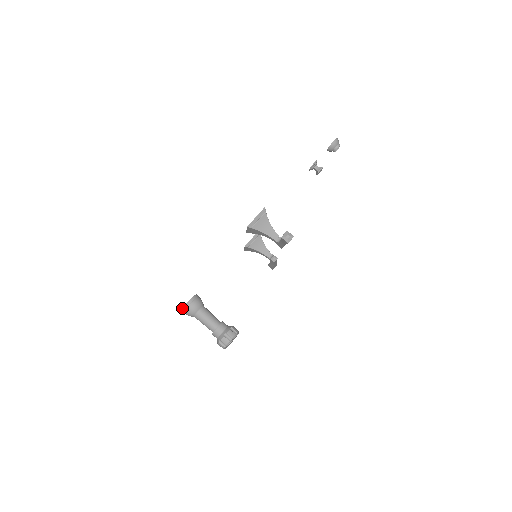
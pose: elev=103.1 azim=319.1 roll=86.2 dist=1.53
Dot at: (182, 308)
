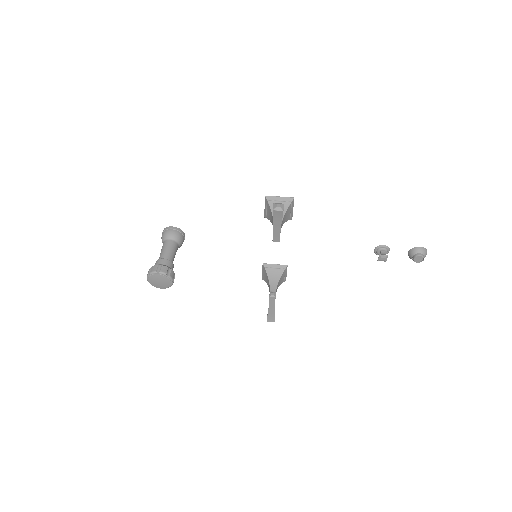
Dot at: (164, 228)
